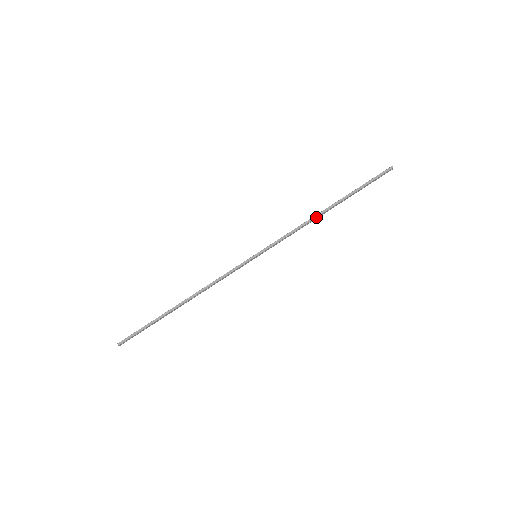
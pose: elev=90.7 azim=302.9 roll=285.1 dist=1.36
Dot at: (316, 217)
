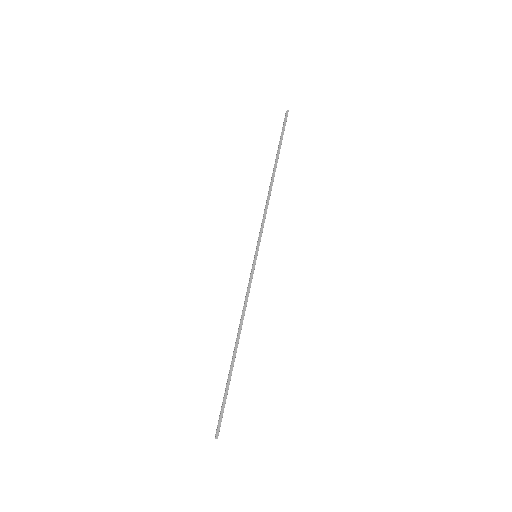
Dot at: (271, 188)
